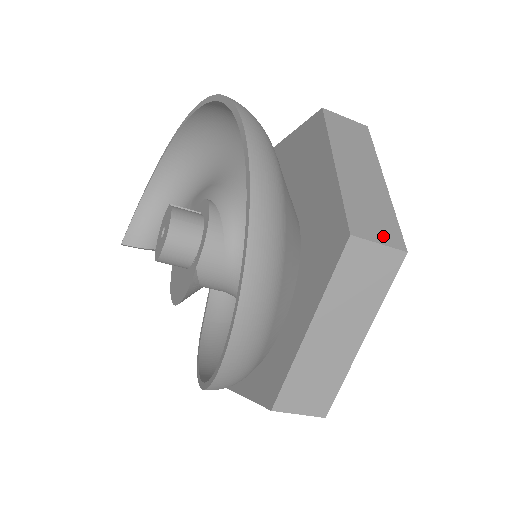
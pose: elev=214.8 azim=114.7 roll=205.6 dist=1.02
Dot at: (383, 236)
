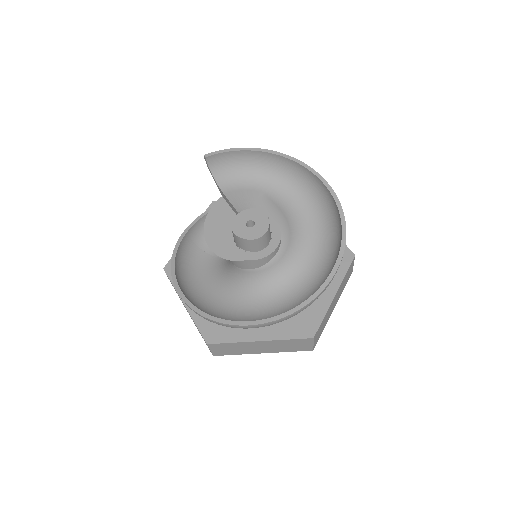
Dot at: (316, 341)
